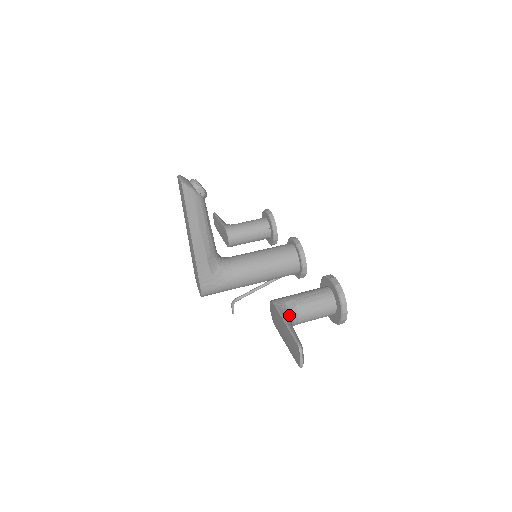
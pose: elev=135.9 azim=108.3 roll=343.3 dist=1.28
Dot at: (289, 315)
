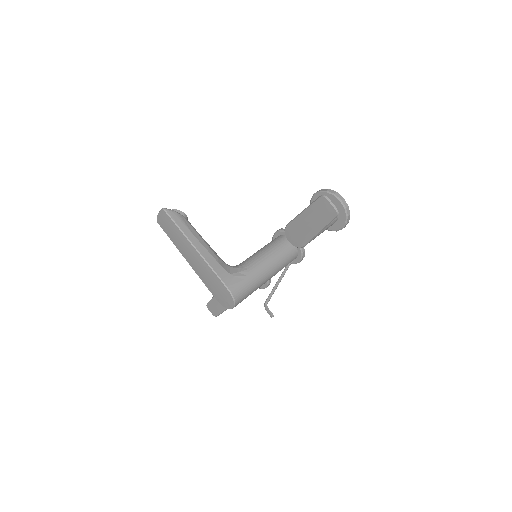
Dot at: occluded
